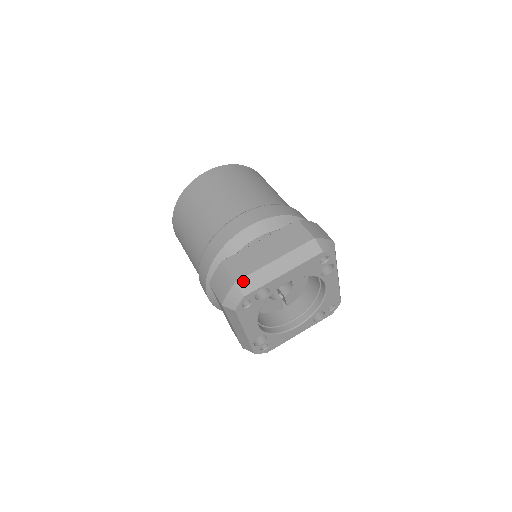
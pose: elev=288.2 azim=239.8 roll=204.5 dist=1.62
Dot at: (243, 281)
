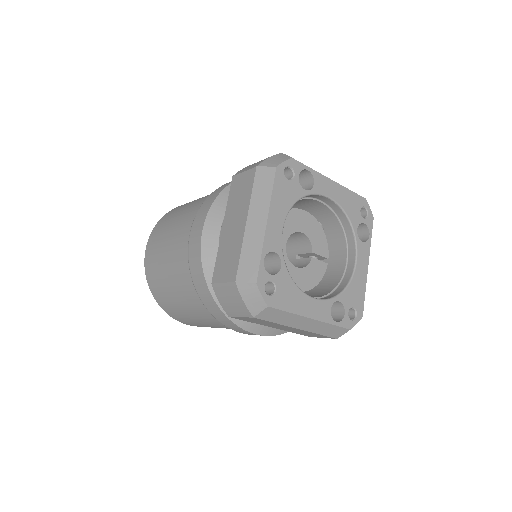
Dot at: (240, 273)
